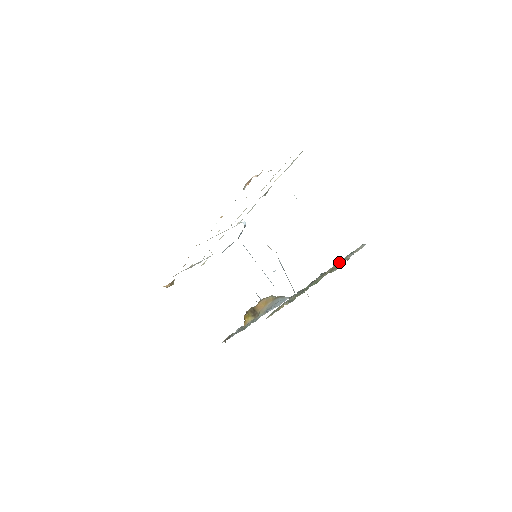
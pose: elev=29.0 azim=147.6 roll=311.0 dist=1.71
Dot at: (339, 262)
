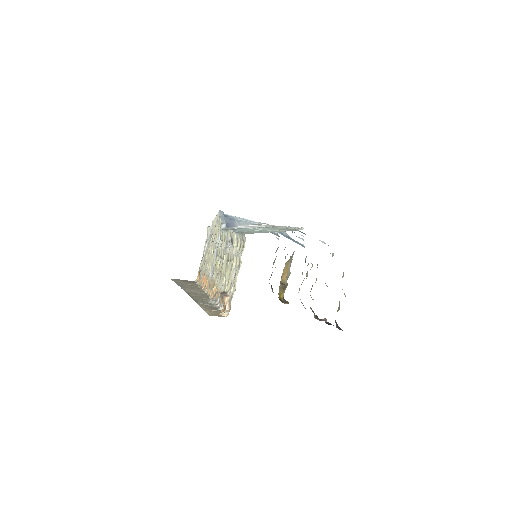
Dot at: occluded
